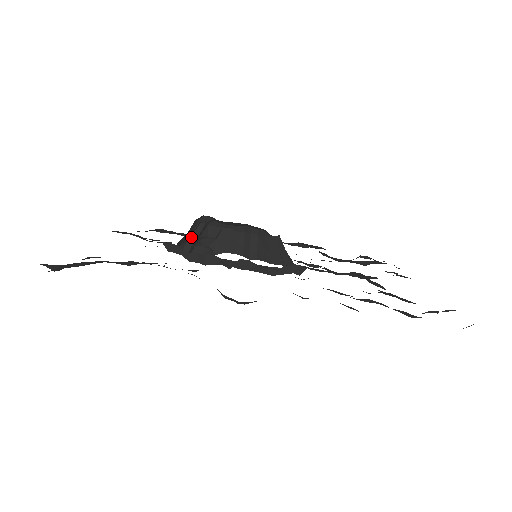
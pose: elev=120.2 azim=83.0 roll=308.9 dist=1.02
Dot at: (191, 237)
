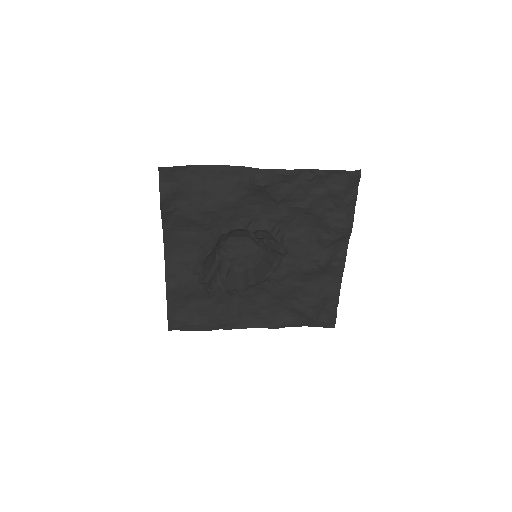
Dot at: (212, 269)
